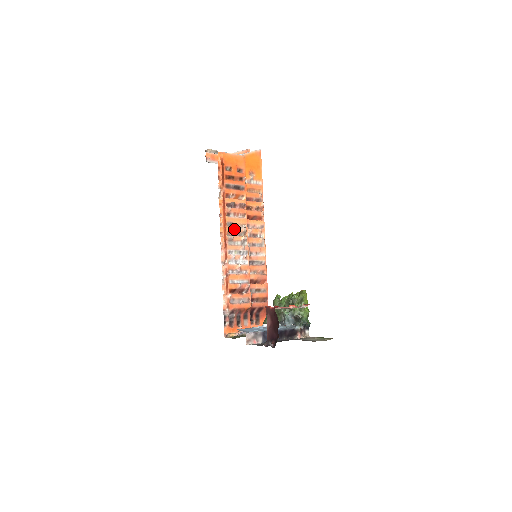
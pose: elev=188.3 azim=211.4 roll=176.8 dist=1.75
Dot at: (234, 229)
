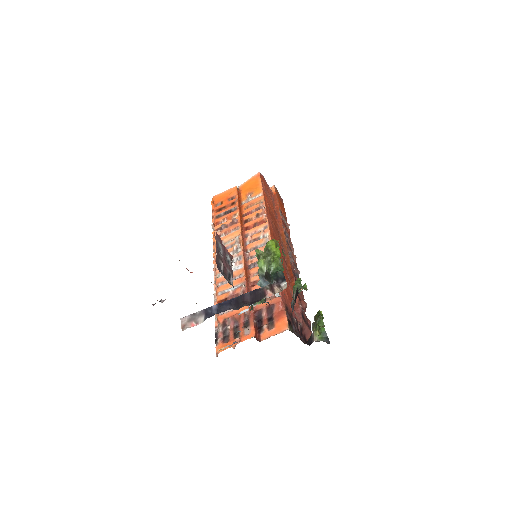
Dot at: (225, 245)
